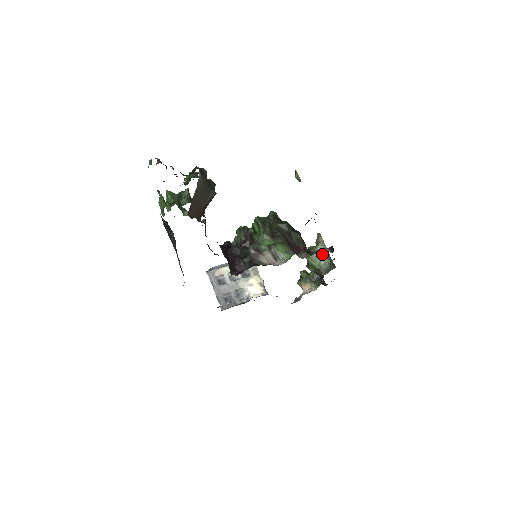
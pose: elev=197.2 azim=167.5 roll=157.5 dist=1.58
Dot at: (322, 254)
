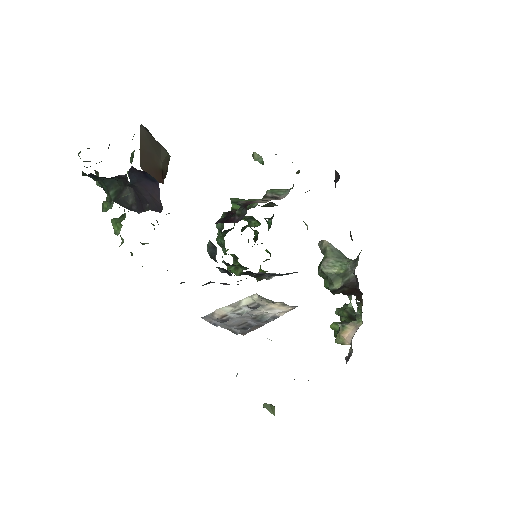
Dot at: (337, 256)
